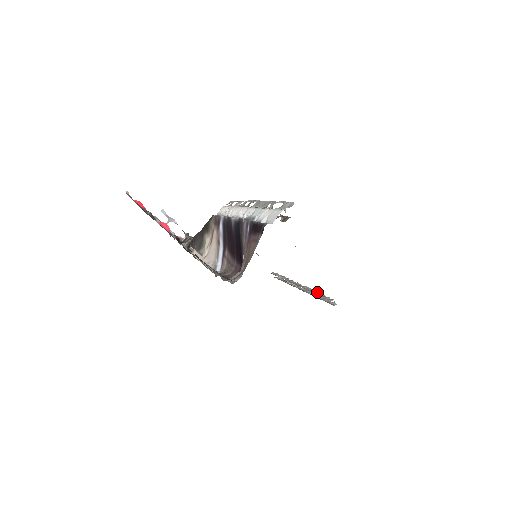
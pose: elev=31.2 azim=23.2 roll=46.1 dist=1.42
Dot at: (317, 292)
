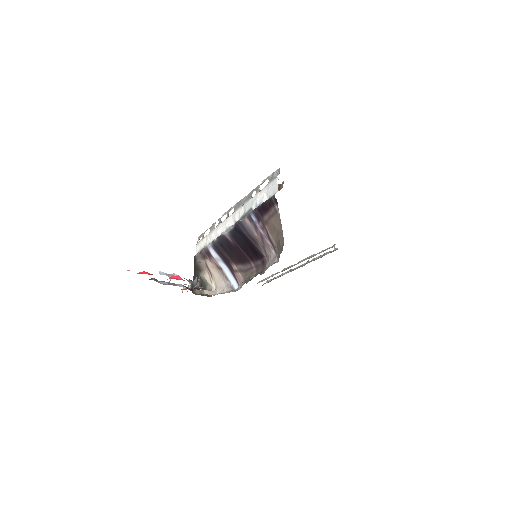
Dot at: (315, 254)
